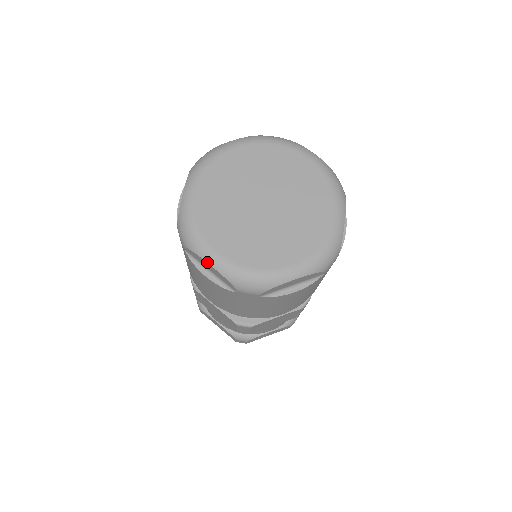
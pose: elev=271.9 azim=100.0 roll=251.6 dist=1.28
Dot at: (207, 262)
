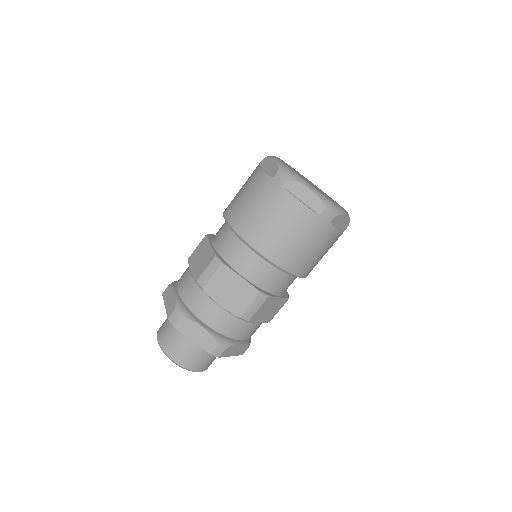
Dot at: (274, 159)
